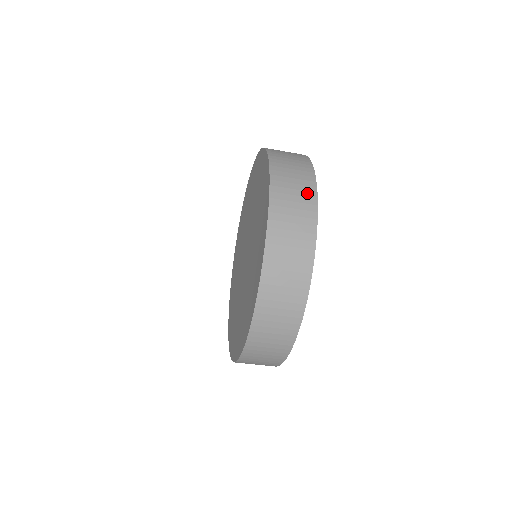
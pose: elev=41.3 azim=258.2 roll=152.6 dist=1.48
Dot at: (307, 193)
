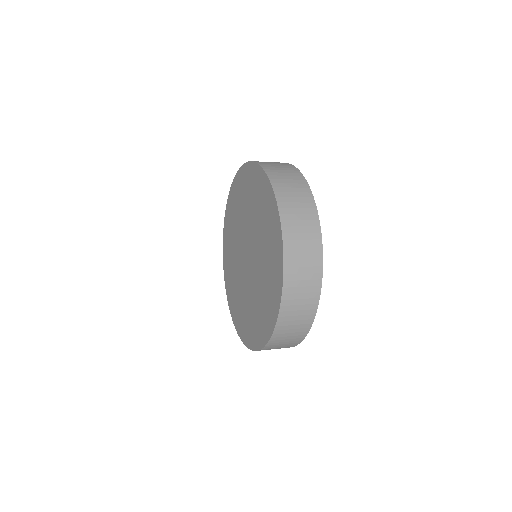
Dot at: (306, 199)
